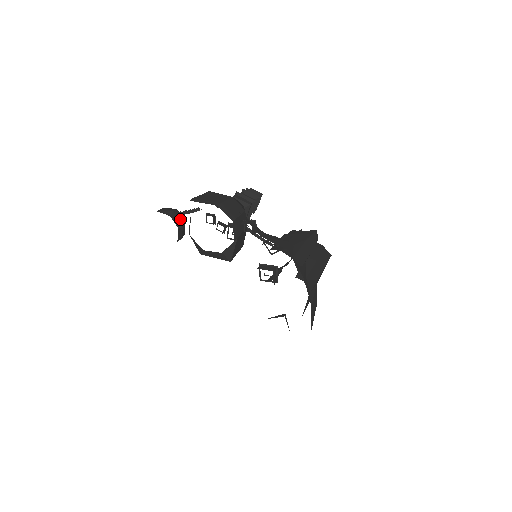
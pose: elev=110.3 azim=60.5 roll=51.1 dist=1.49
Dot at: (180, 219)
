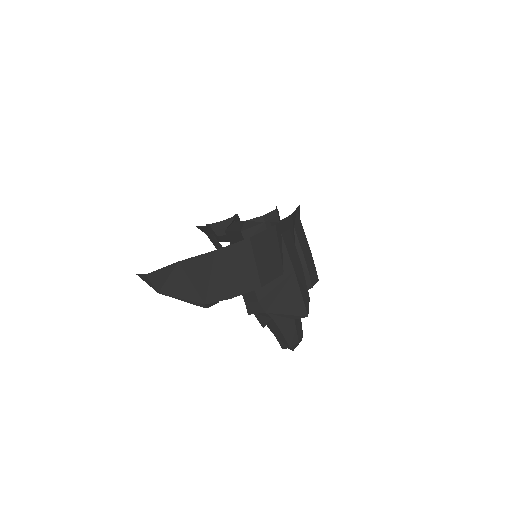
Dot at: occluded
